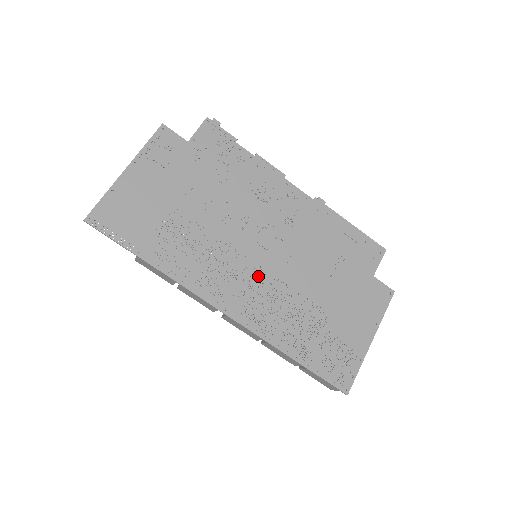
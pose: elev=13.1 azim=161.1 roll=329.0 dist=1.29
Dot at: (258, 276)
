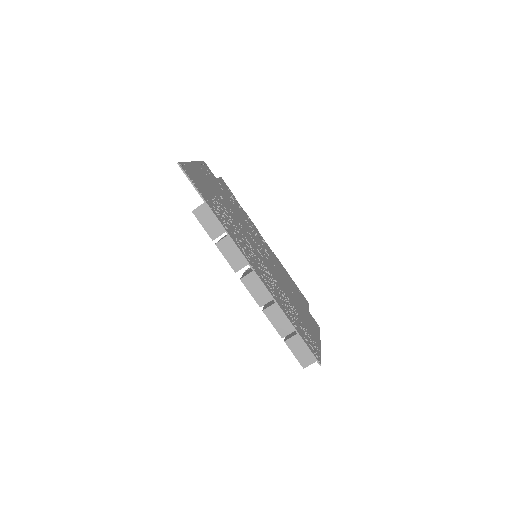
Dot at: (262, 264)
